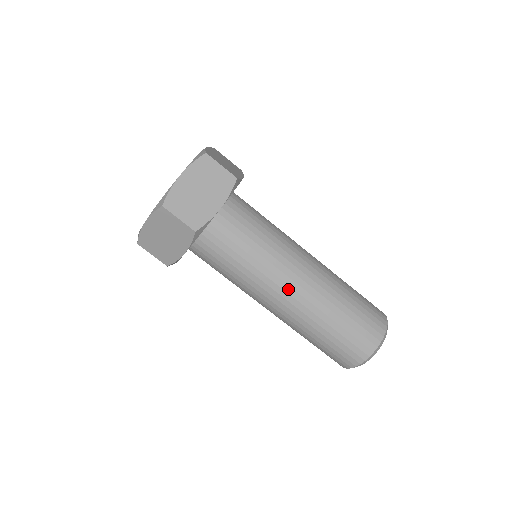
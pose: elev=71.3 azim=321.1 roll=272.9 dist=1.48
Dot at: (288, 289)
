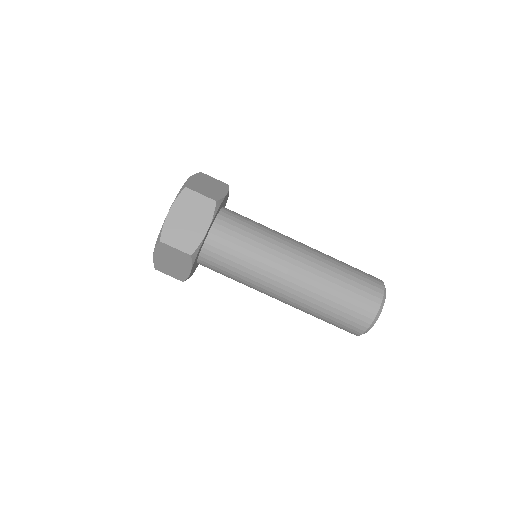
Dot at: (284, 282)
